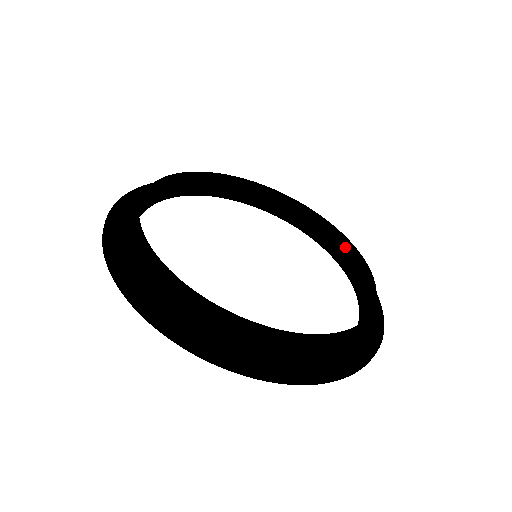
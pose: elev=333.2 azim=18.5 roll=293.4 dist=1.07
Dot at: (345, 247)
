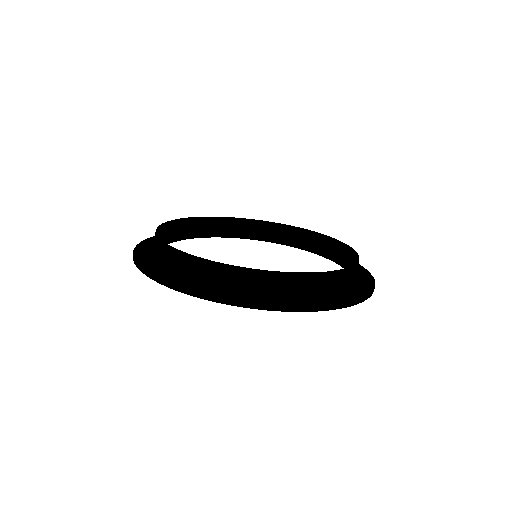
Dot at: (304, 235)
